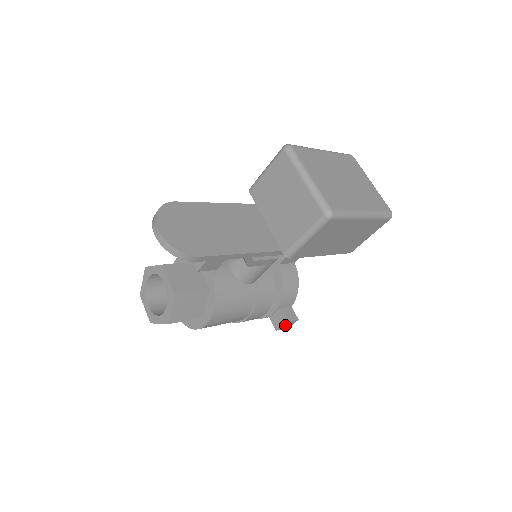
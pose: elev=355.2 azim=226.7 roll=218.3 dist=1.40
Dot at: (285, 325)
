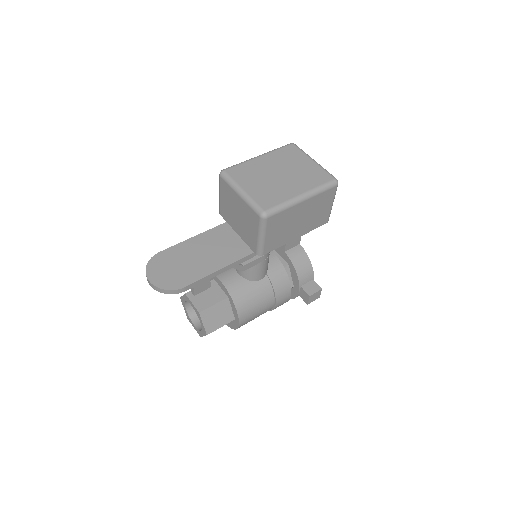
Dot at: (312, 298)
